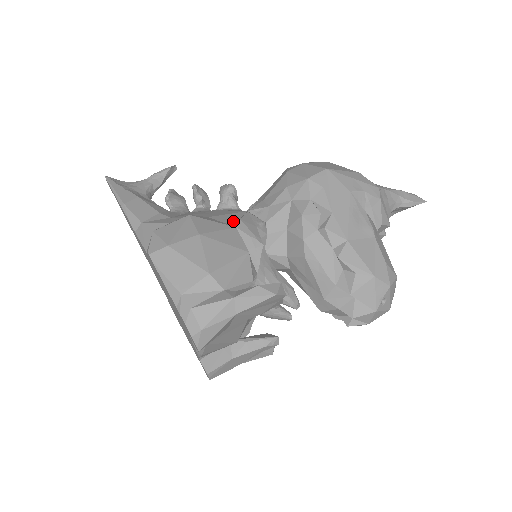
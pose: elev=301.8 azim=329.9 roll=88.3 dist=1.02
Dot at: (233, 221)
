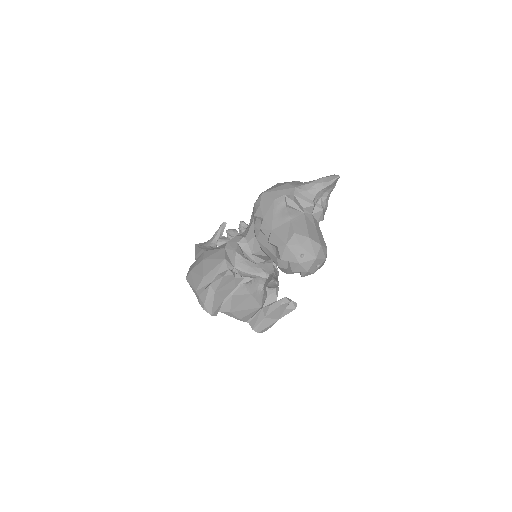
Dot at: occluded
